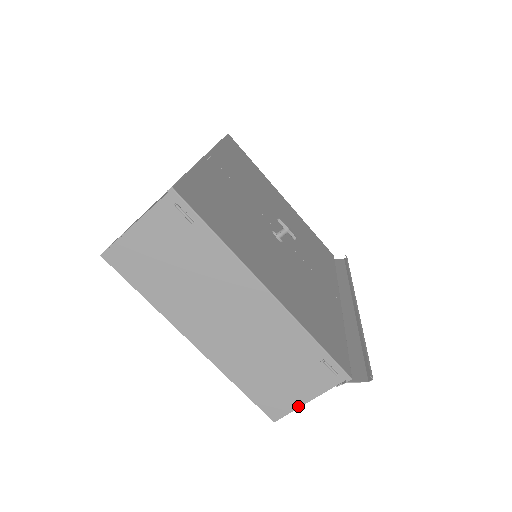
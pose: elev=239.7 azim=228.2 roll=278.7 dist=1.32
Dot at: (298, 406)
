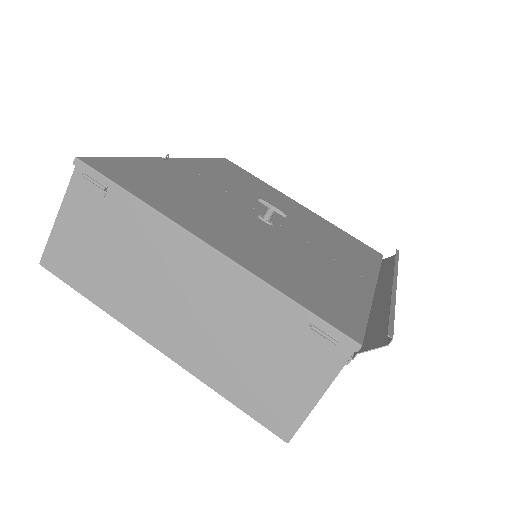
Dot at: (308, 409)
